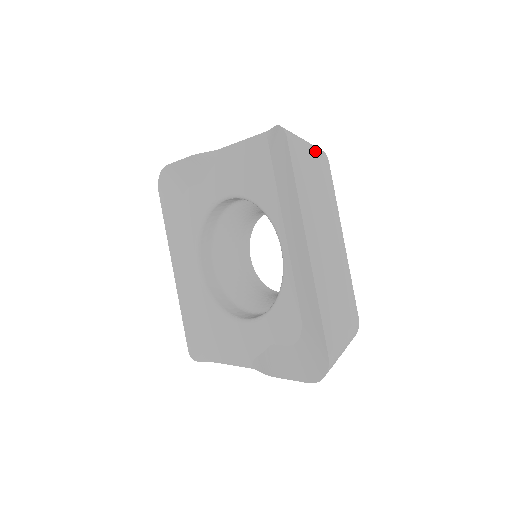
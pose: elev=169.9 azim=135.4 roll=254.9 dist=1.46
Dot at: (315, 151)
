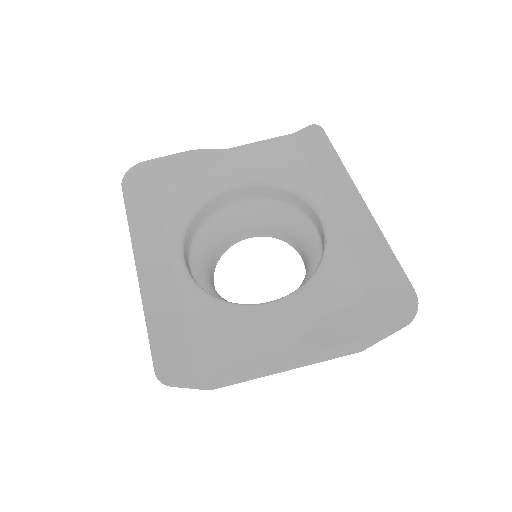
Dot at: occluded
